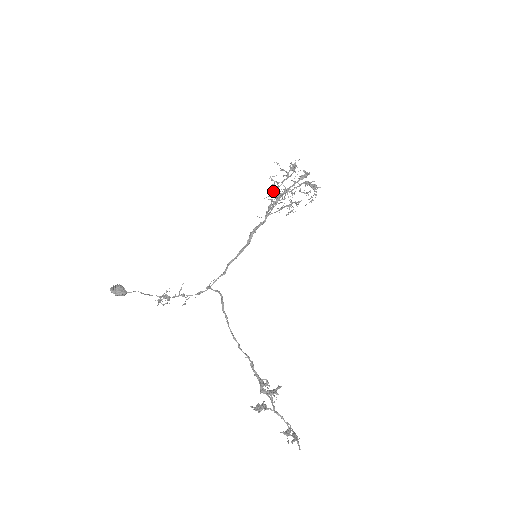
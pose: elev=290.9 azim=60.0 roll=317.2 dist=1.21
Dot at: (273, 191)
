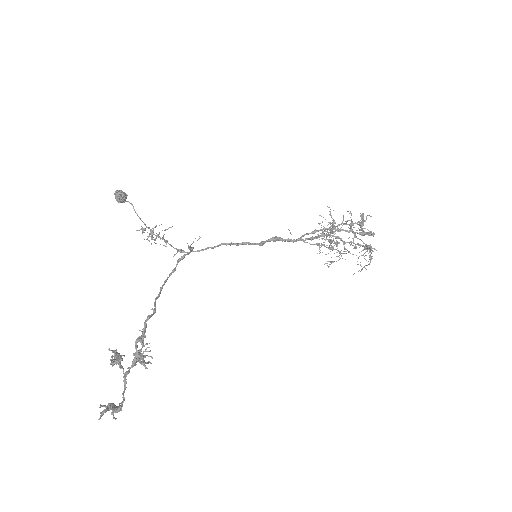
Dot at: (327, 230)
